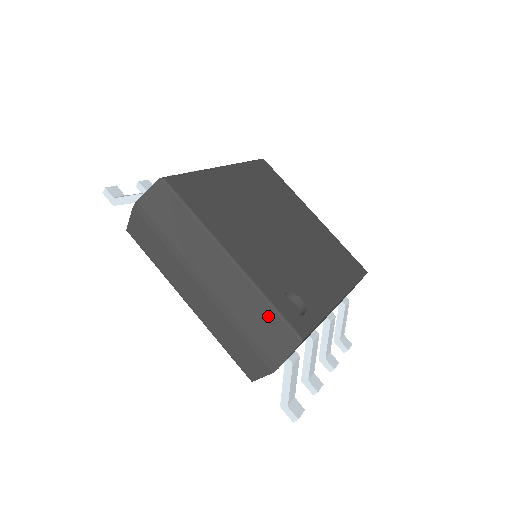
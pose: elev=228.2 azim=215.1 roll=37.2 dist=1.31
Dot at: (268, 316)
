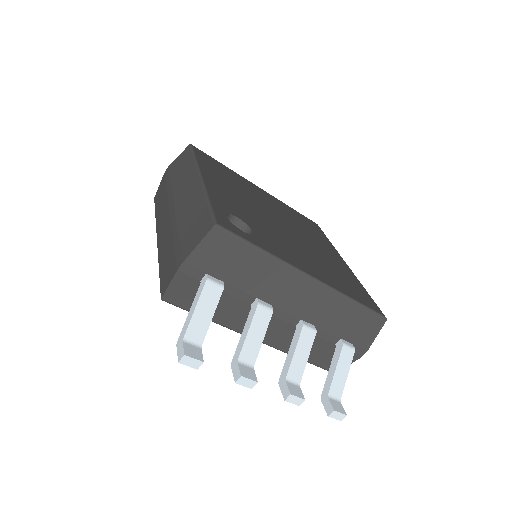
Dot at: (201, 212)
